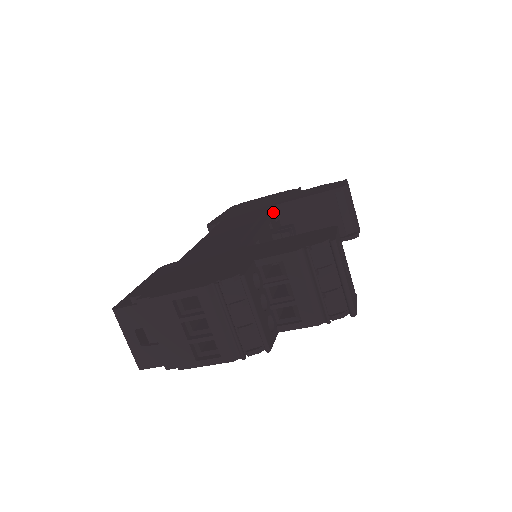
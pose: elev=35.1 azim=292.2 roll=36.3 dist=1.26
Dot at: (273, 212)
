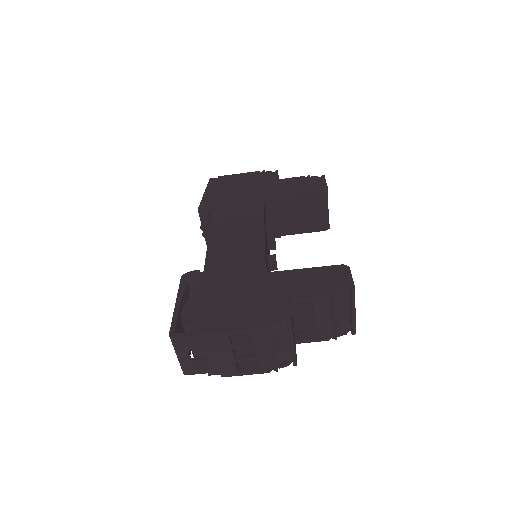
Dot at: occluded
